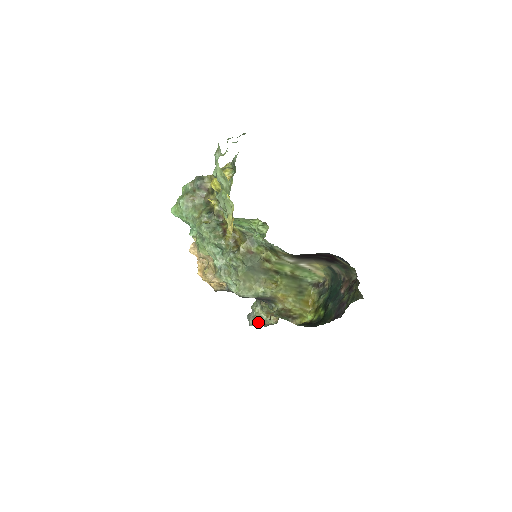
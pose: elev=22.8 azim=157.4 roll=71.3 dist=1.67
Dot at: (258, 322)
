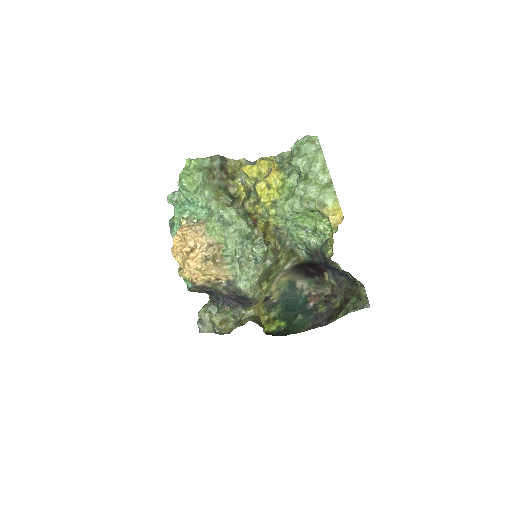
Dot at: (213, 329)
